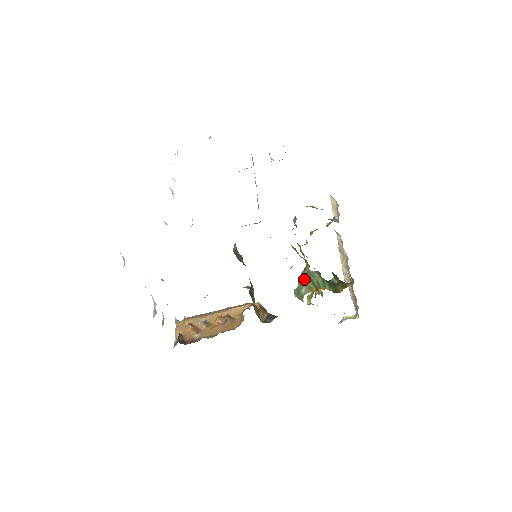
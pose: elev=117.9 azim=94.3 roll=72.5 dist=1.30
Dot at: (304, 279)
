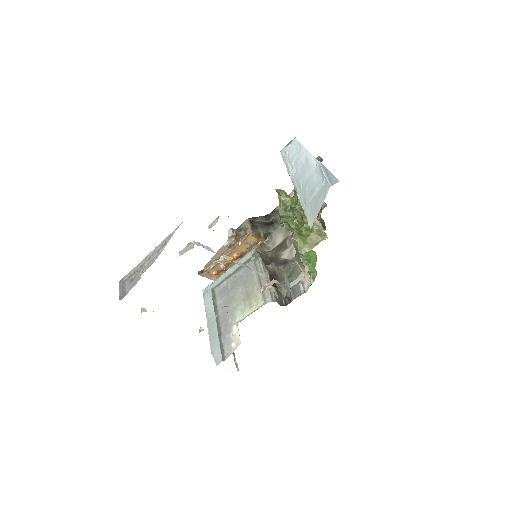
Dot at: (291, 228)
